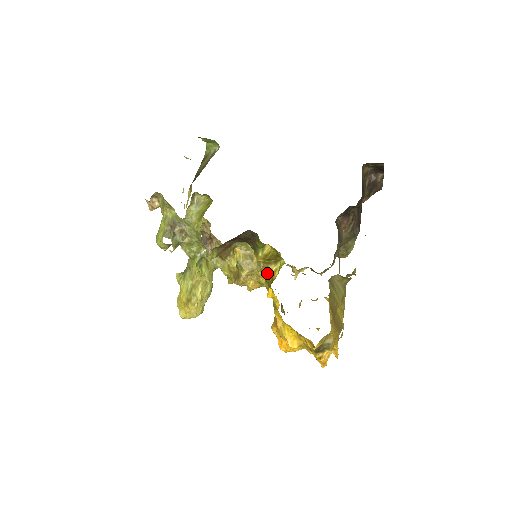
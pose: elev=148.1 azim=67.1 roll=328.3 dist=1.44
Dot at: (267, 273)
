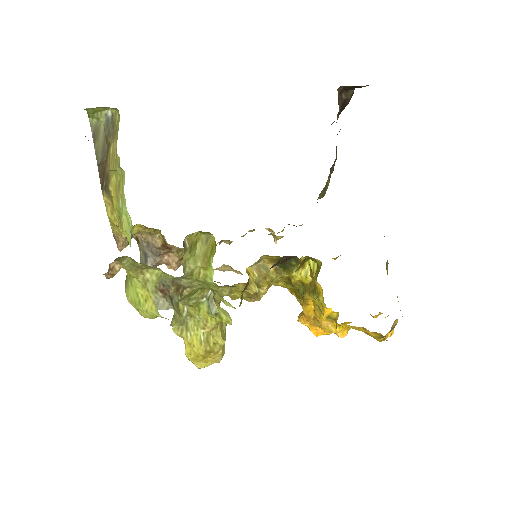
Dot at: (294, 279)
